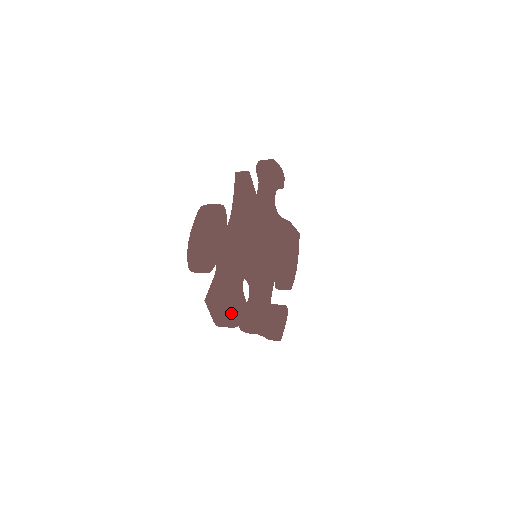
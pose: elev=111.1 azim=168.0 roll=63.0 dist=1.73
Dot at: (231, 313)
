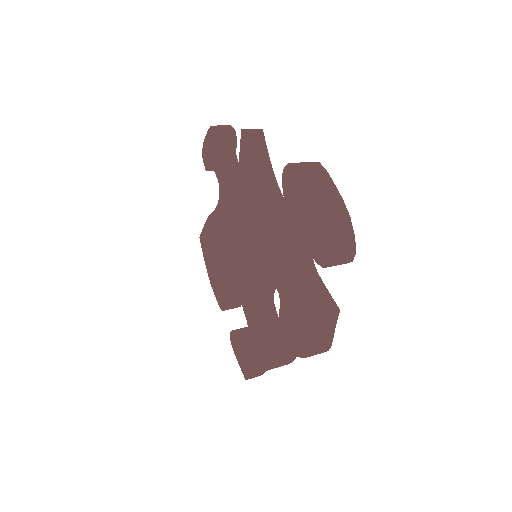
Dot at: occluded
